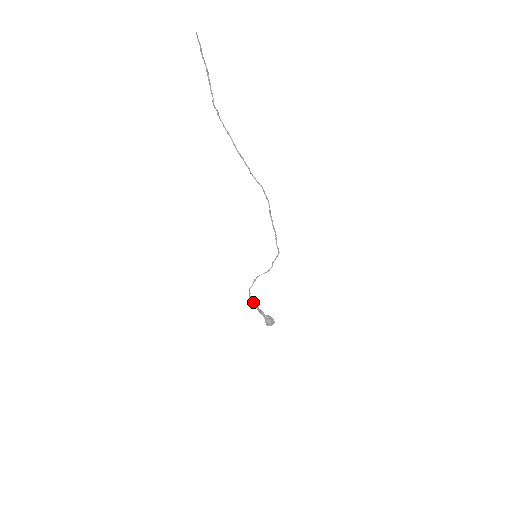
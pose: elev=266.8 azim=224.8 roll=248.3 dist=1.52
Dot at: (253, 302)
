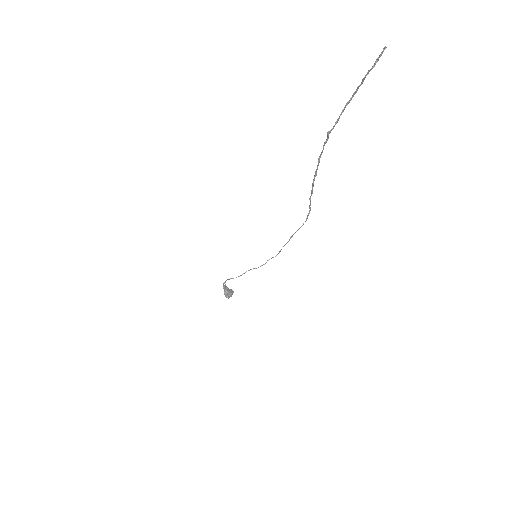
Dot at: occluded
